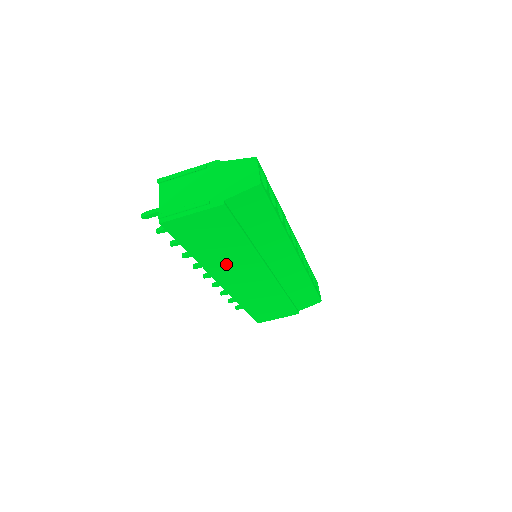
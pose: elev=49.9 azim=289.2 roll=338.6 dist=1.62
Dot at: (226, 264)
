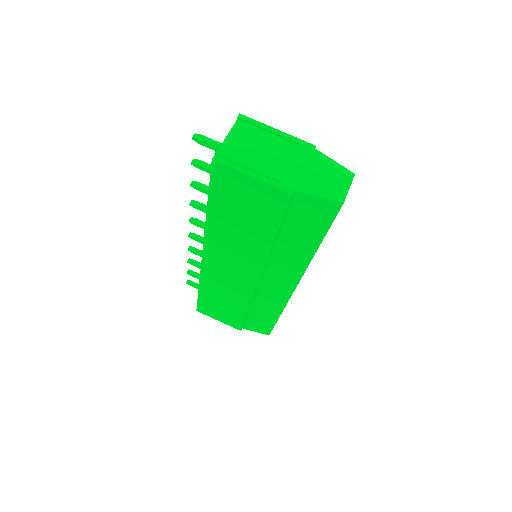
Dot at: (229, 244)
